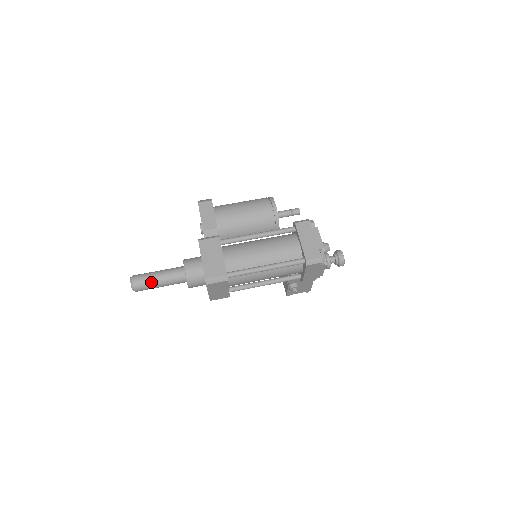
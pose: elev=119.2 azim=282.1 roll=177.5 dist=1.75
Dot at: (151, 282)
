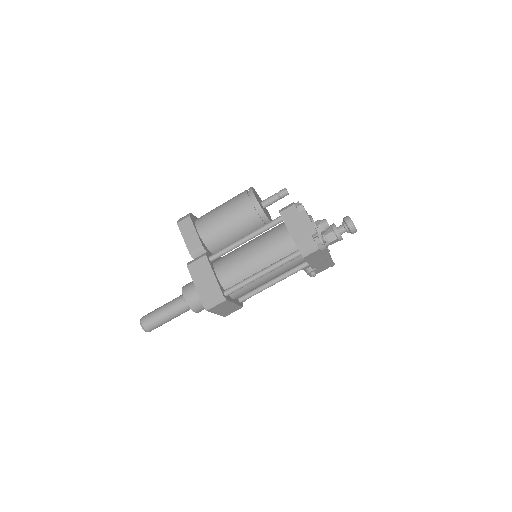
Dot at: (159, 320)
